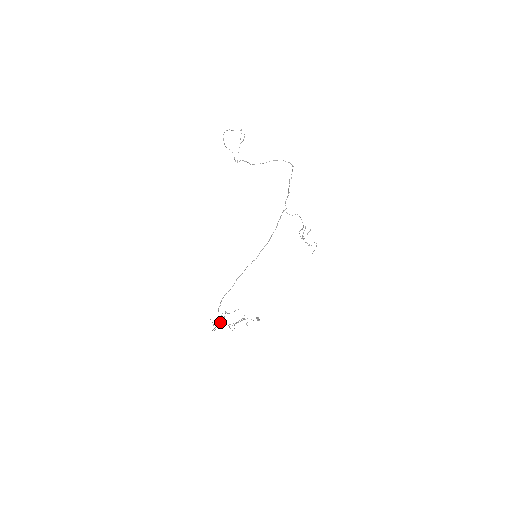
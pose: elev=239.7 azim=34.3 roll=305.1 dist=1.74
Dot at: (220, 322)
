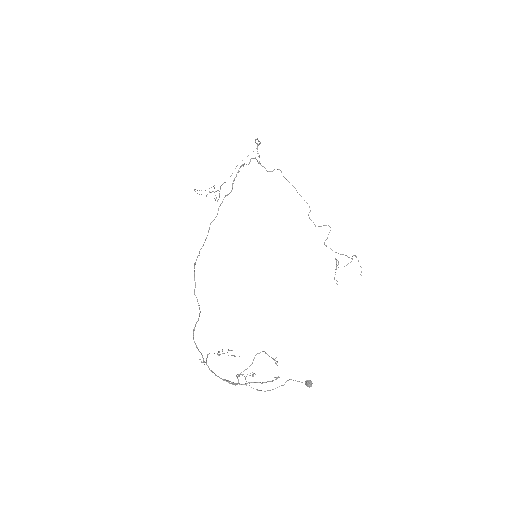
Dot at: (228, 382)
